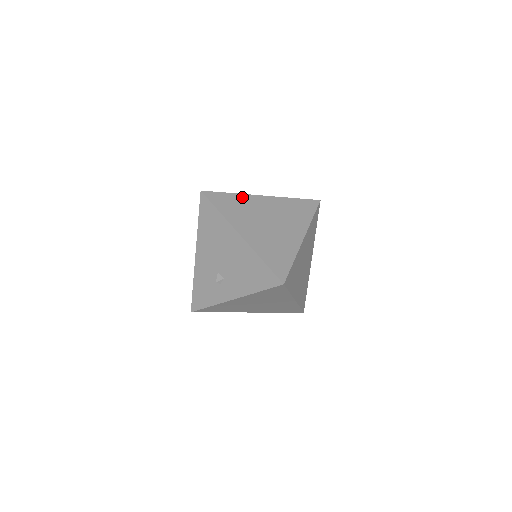
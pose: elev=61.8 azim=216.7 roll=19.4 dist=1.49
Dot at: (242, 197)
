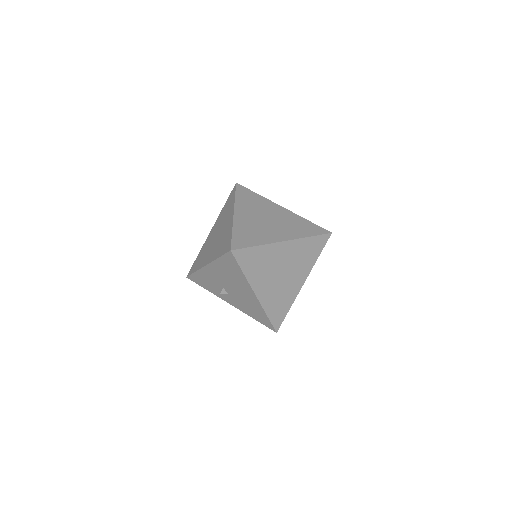
Dot at: (266, 249)
